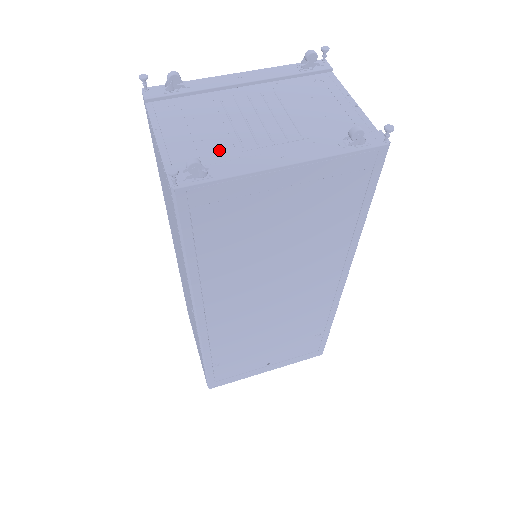
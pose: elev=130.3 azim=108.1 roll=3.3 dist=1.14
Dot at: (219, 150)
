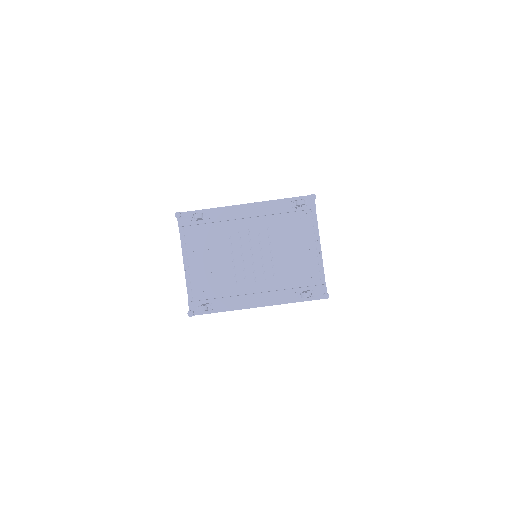
Dot at: (221, 284)
